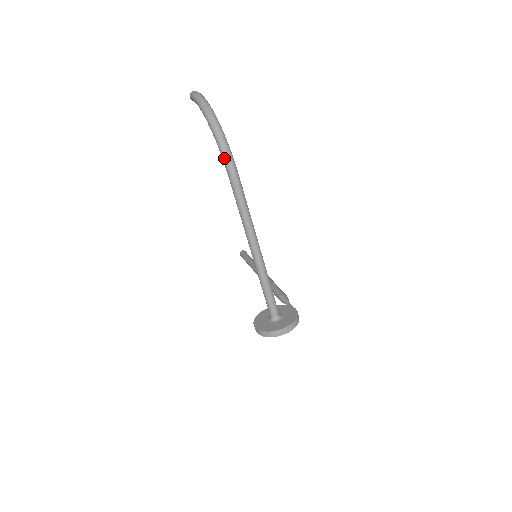
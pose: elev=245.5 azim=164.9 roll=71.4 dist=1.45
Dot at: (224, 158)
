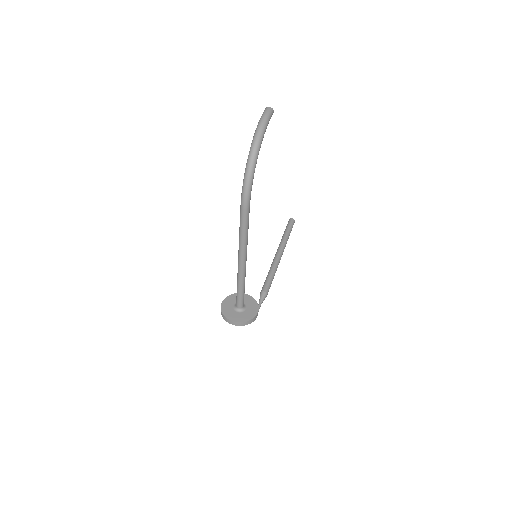
Dot at: (242, 192)
